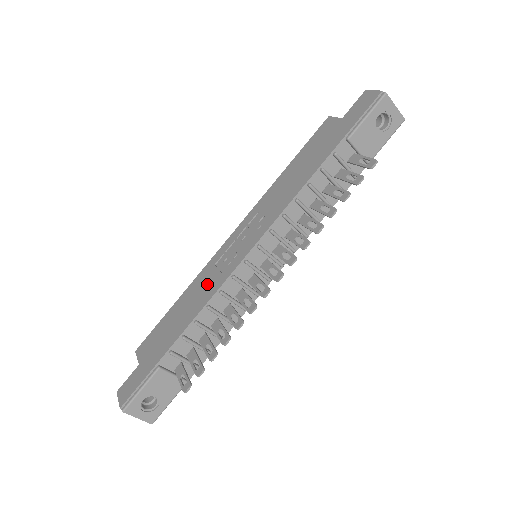
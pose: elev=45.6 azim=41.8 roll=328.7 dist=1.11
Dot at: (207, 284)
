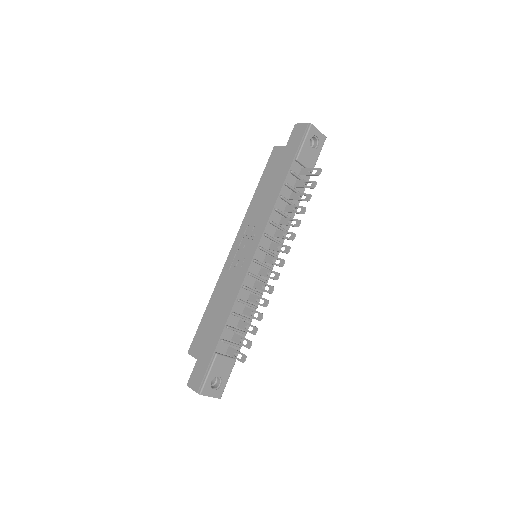
Dot at: (229, 286)
